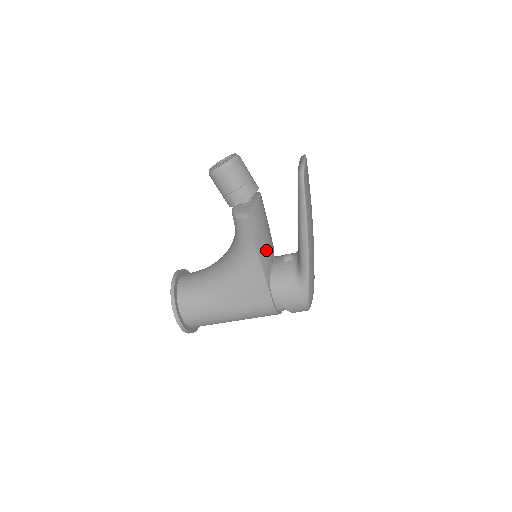
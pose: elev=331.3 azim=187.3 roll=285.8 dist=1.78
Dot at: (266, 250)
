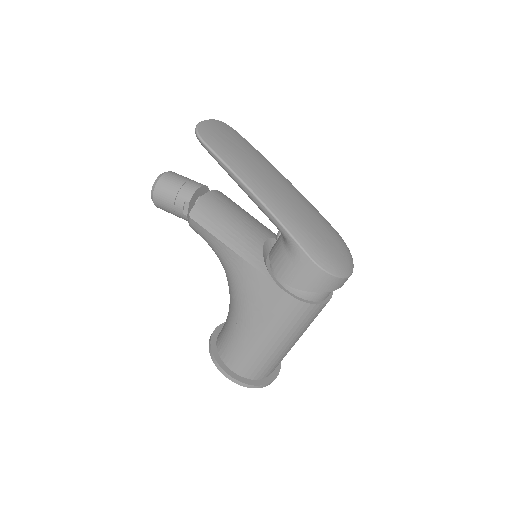
Dot at: (242, 239)
